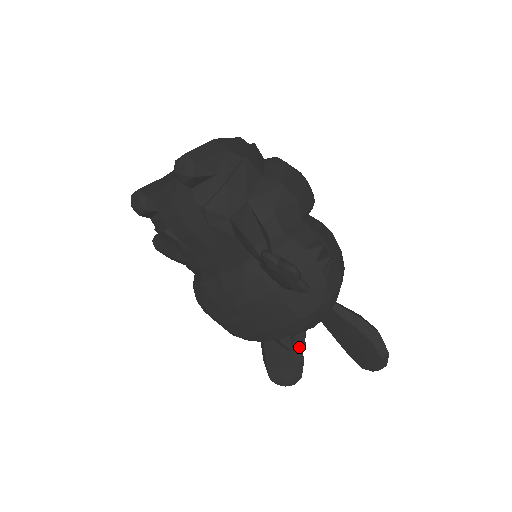
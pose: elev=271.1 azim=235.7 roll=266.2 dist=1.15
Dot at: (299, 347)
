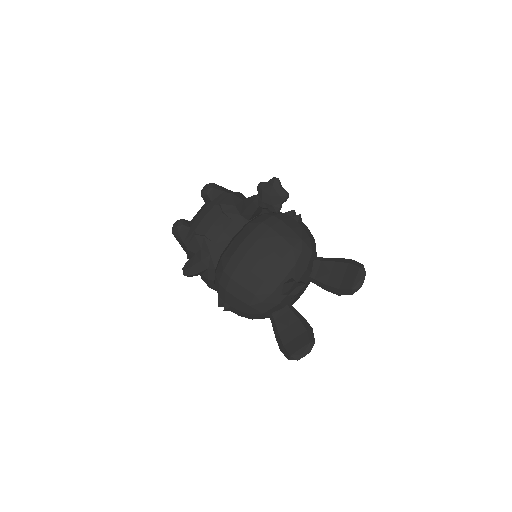
Dot at: (305, 320)
